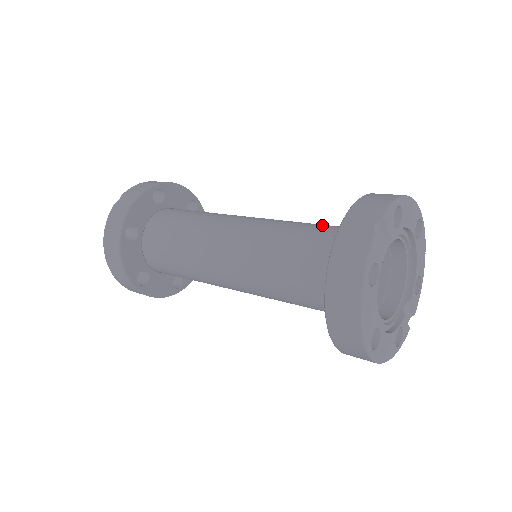
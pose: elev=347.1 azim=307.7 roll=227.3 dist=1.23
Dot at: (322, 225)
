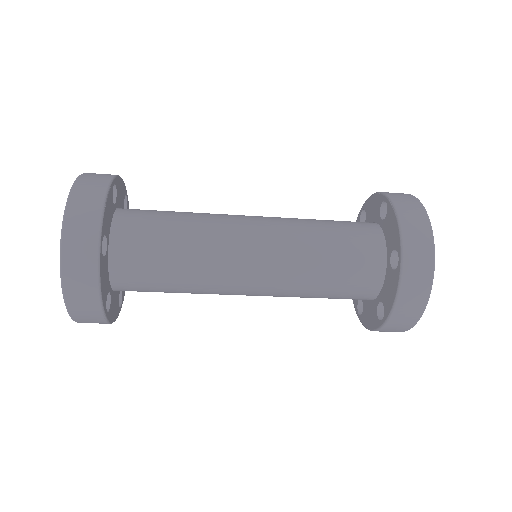
Dot at: occluded
